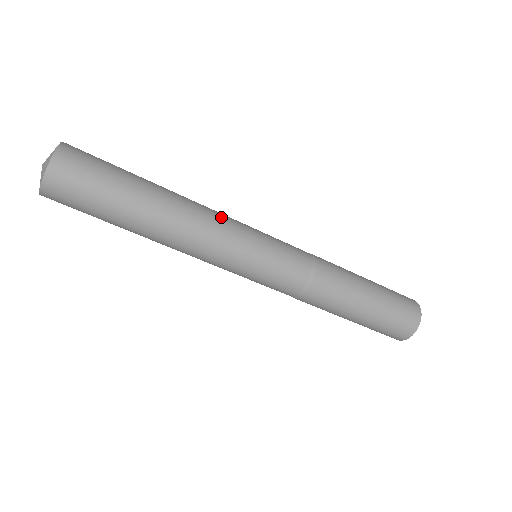
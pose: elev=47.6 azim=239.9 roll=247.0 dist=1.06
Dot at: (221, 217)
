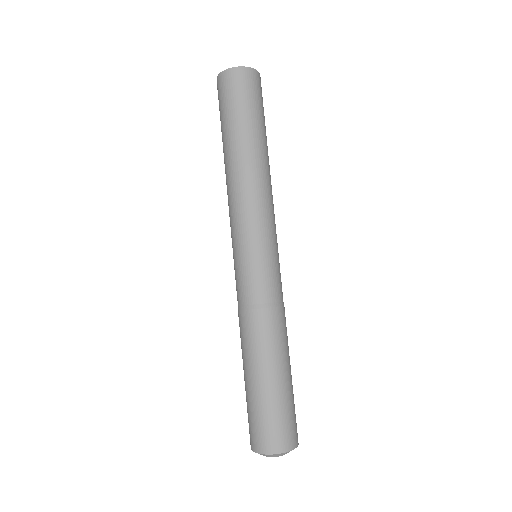
Dot at: occluded
